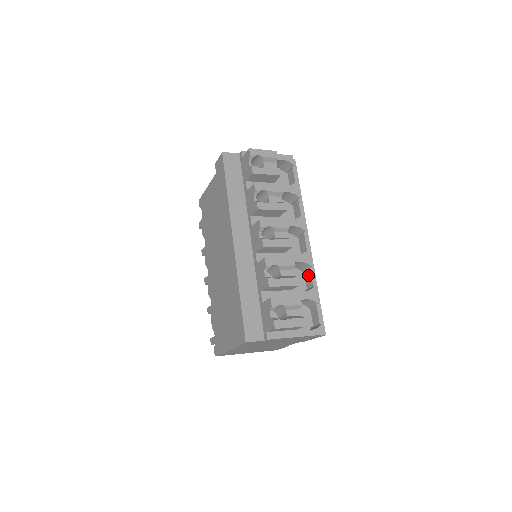
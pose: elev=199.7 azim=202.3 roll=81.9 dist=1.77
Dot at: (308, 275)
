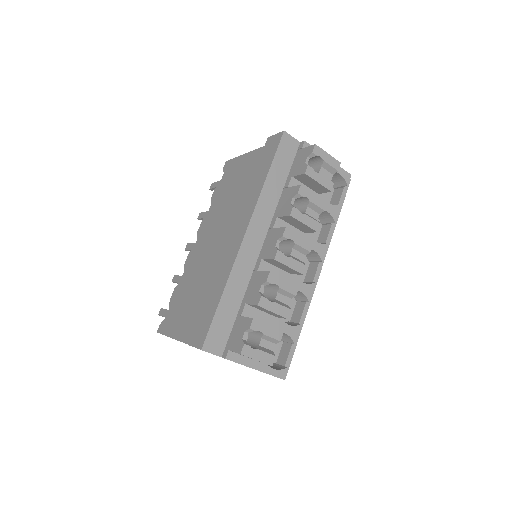
Dot at: (300, 308)
